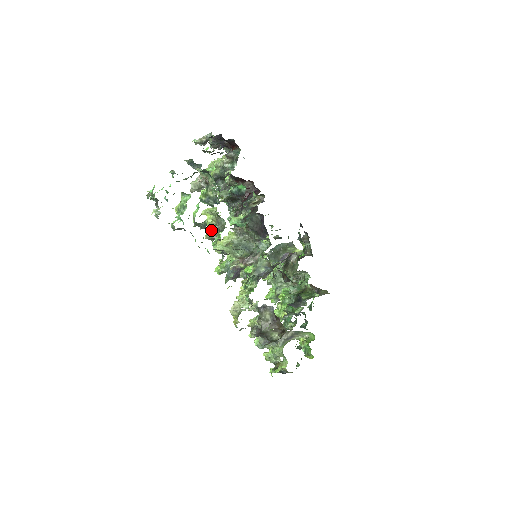
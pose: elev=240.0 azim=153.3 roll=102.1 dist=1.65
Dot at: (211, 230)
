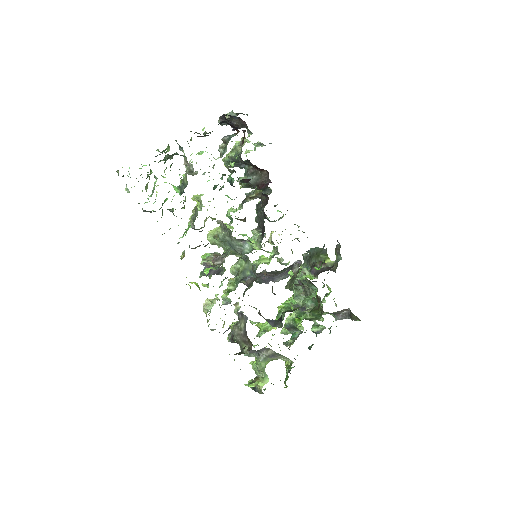
Dot at: occluded
